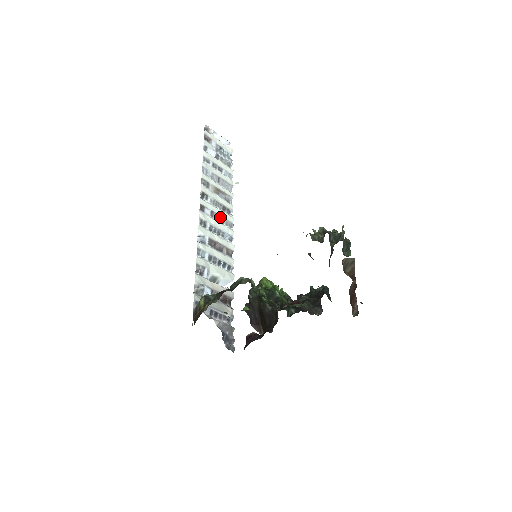
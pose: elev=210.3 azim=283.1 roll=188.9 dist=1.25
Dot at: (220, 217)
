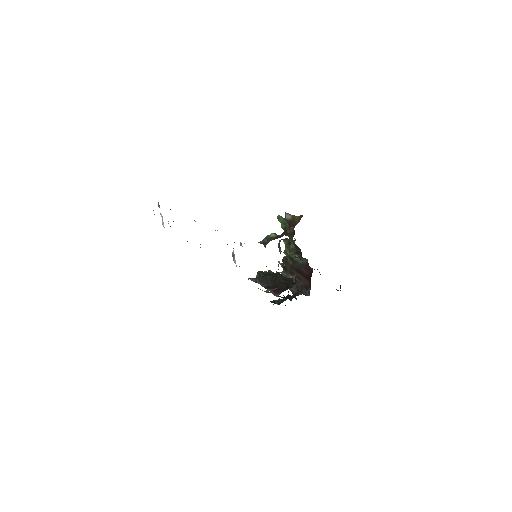
Dot at: occluded
